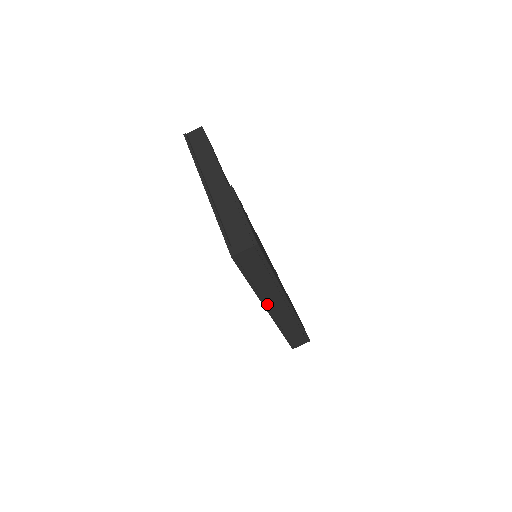
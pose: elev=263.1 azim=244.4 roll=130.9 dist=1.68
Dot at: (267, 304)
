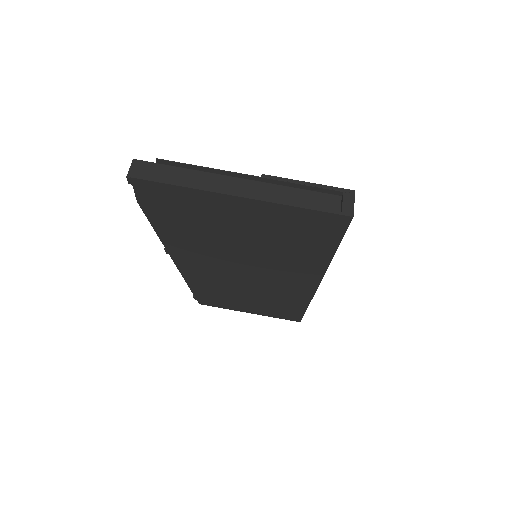
Dot at: occluded
